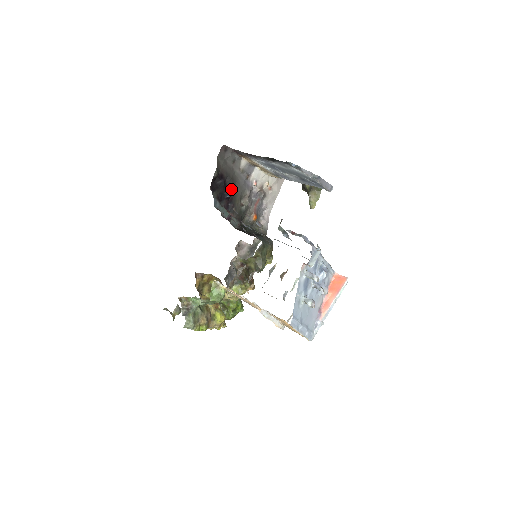
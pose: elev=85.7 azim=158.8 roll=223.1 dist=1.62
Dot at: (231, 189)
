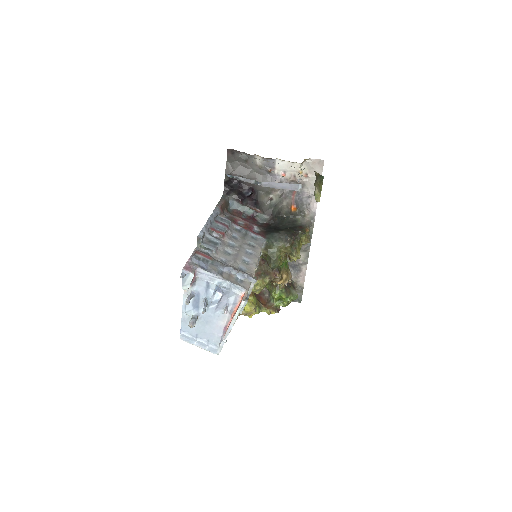
Dot at: (251, 187)
